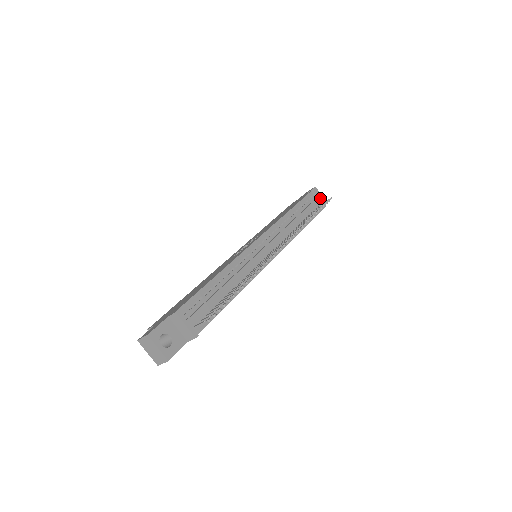
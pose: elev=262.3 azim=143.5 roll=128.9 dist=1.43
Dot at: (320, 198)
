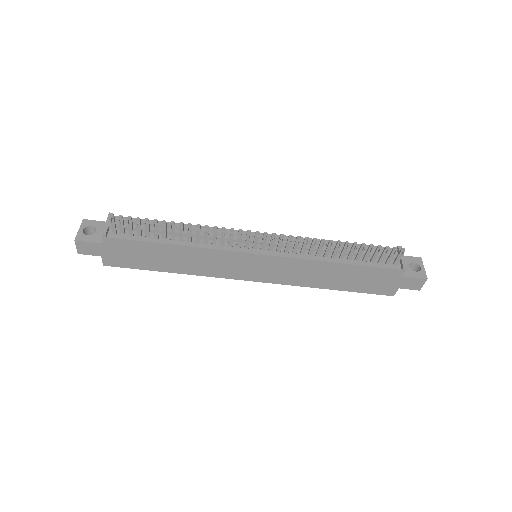
Dot at: (403, 257)
